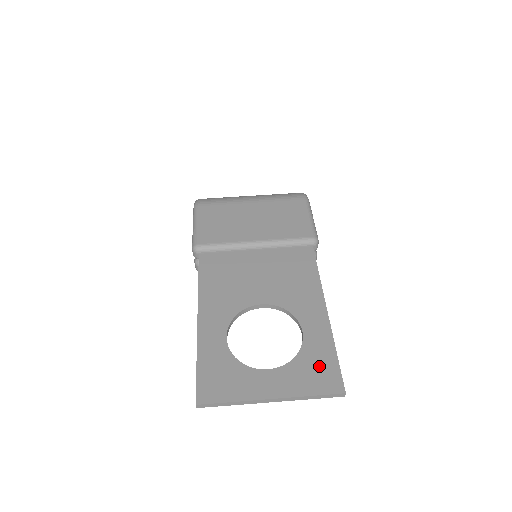
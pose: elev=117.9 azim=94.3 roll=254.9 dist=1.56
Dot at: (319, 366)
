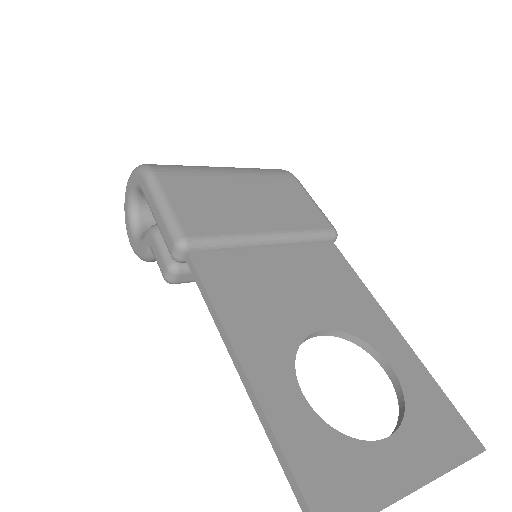
Dot at: (438, 416)
